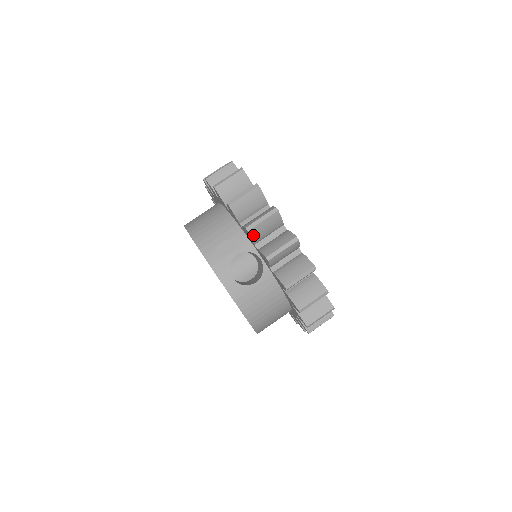
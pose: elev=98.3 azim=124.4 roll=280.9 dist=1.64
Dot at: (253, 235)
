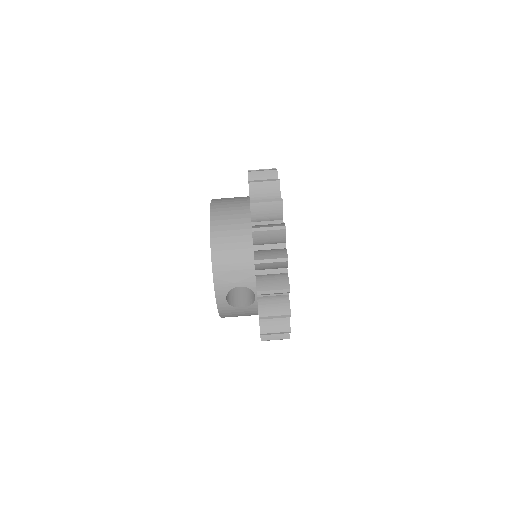
Dot at: occluded
